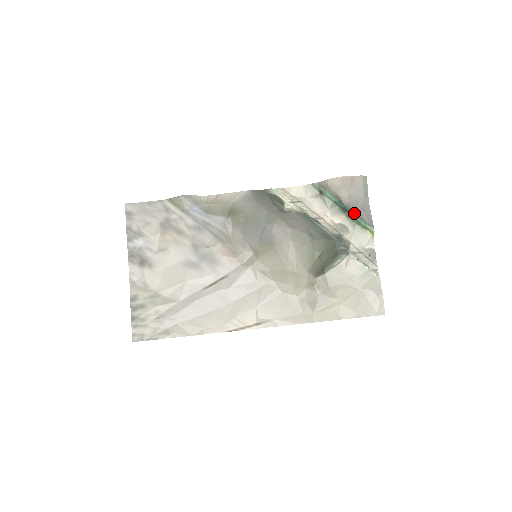
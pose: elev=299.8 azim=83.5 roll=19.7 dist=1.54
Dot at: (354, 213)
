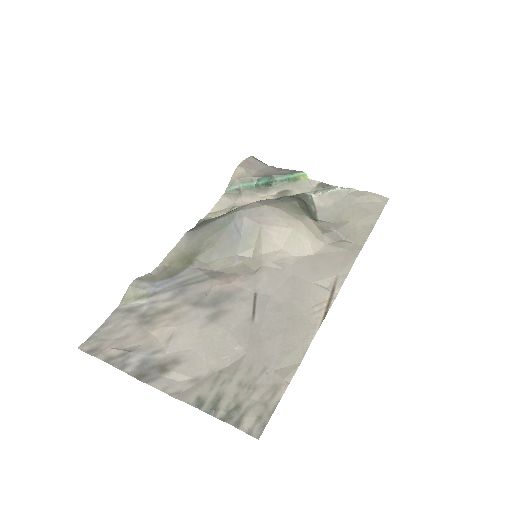
Dot at: (277, 177)
